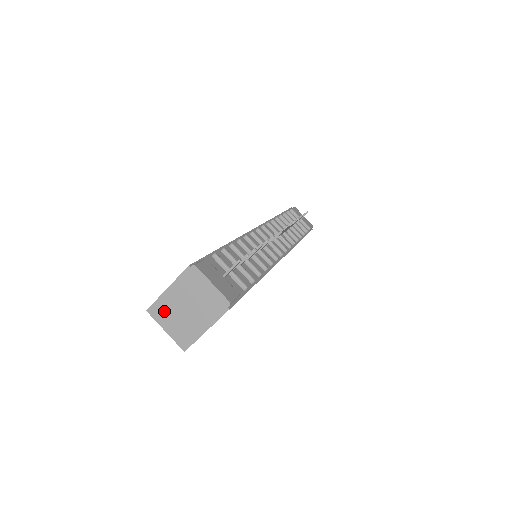
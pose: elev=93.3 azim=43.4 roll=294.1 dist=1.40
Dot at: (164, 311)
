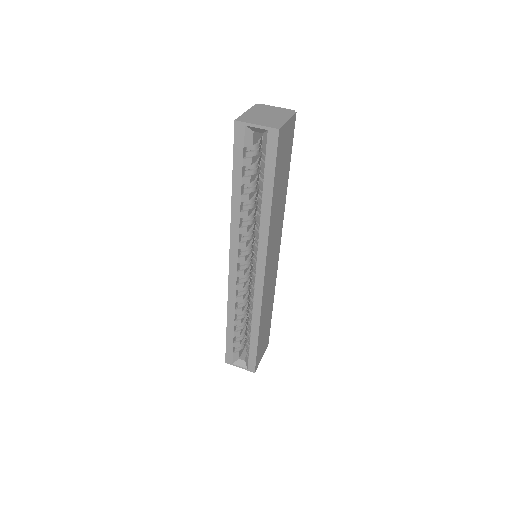
Dot at: (249, 118)
